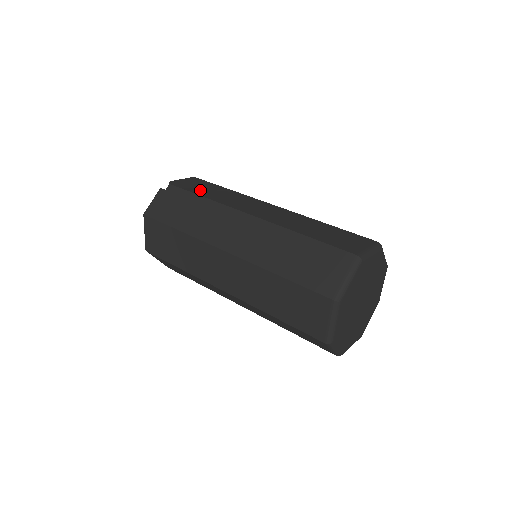
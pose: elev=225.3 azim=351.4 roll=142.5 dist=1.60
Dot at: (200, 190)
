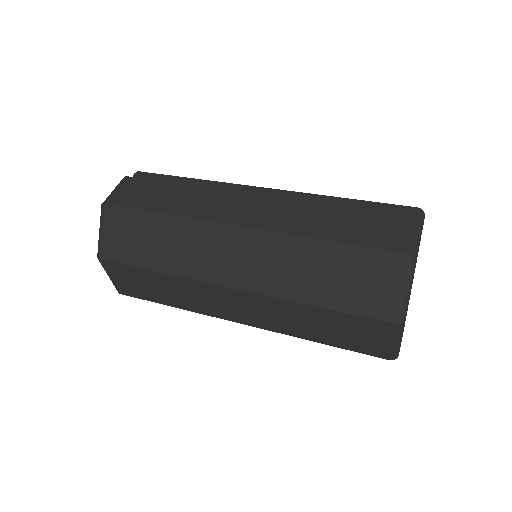
Dot at: occluded
